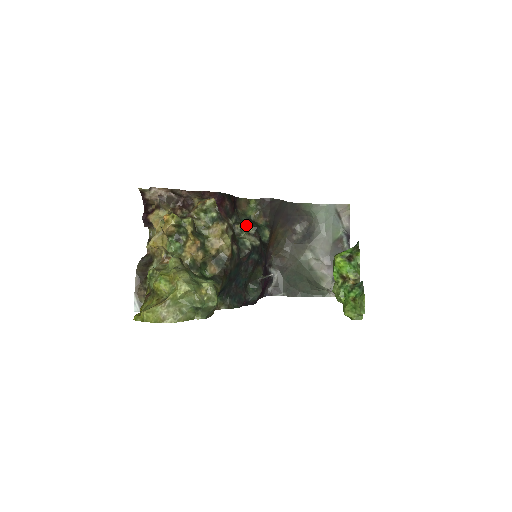
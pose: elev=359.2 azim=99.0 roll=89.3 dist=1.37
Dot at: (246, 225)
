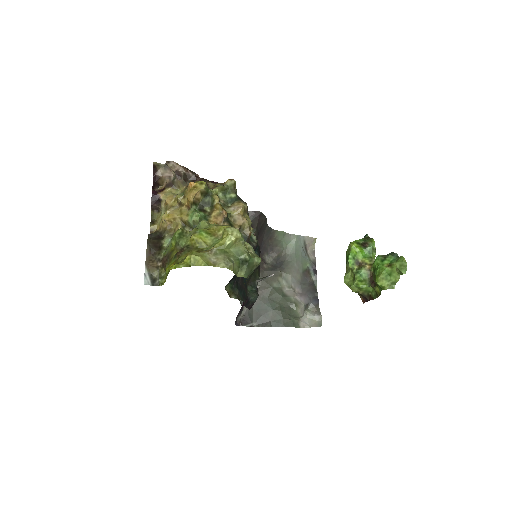
Dot at: occluded
